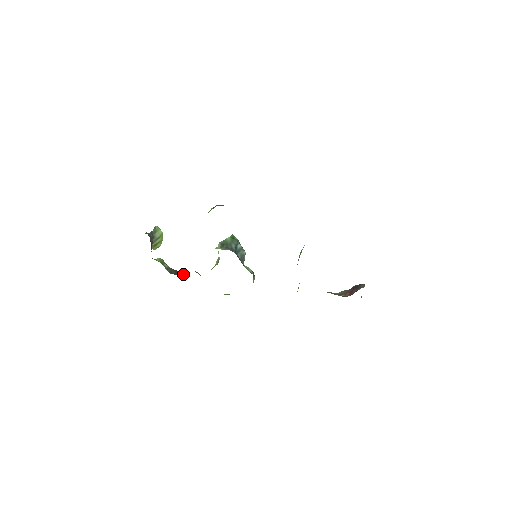
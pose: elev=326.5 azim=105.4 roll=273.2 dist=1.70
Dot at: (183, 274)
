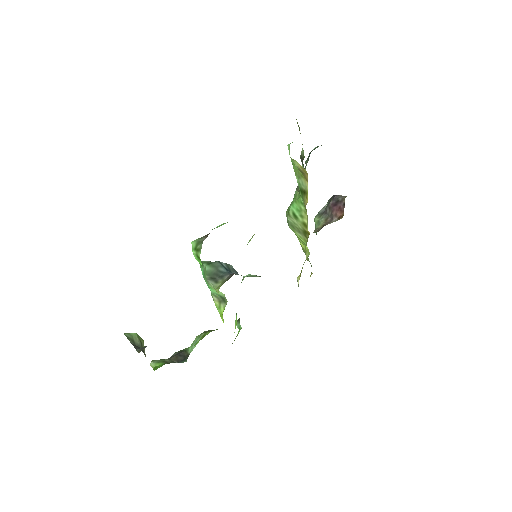
Dot at: (187, 349)
